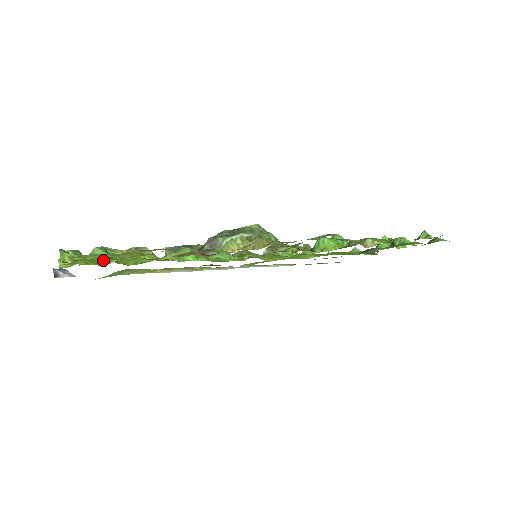
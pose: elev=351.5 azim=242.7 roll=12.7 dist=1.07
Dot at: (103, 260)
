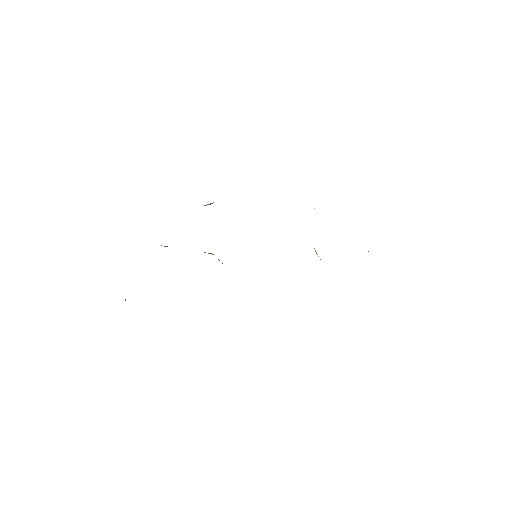
Dot at: occluded
